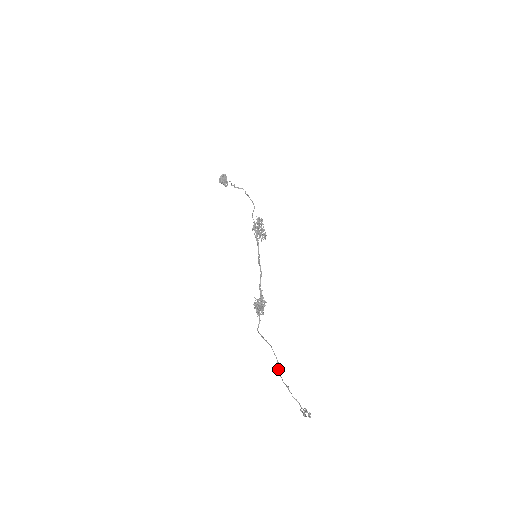
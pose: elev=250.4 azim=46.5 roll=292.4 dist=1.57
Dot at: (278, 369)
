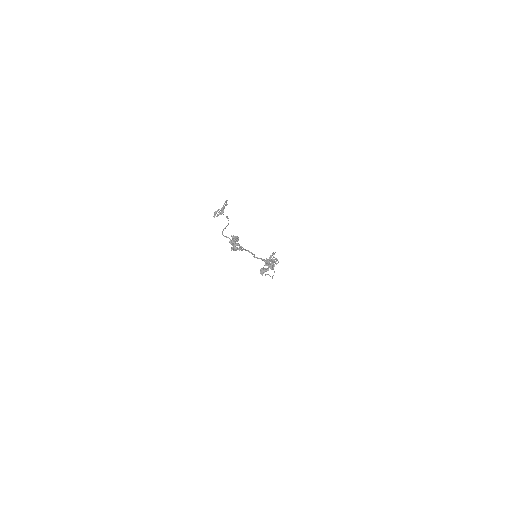
Dot at: occluded
